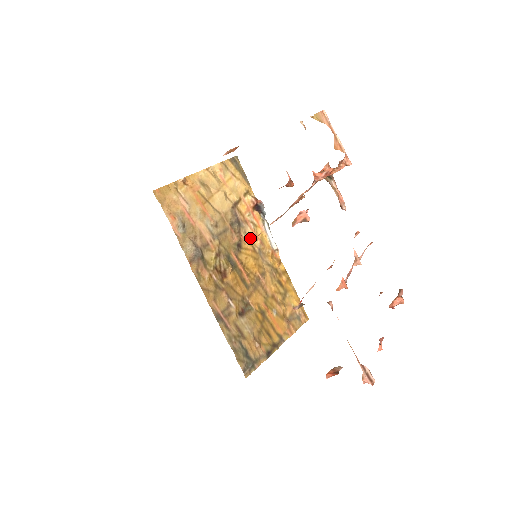
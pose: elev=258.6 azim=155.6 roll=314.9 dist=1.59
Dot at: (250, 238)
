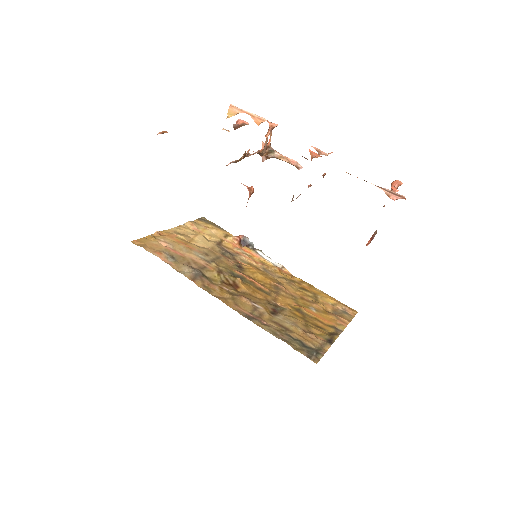
Dot at: (249, 263)
